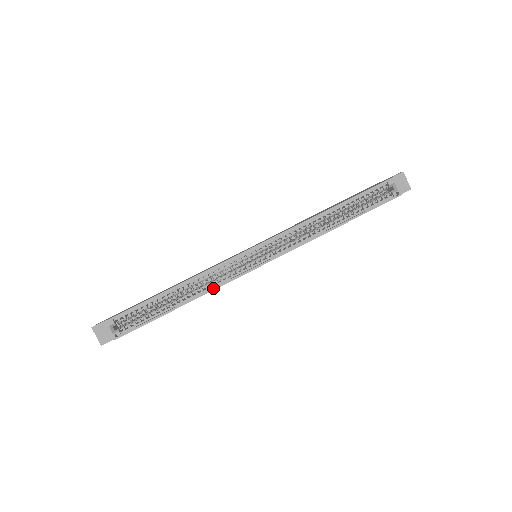
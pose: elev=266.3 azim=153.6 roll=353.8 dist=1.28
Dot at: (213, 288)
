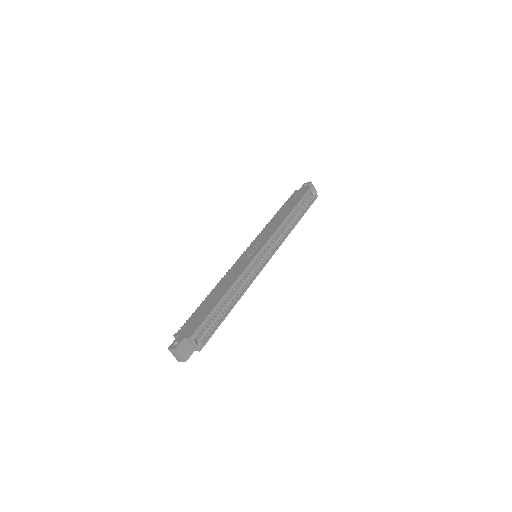
Dot at: (248, 286)
